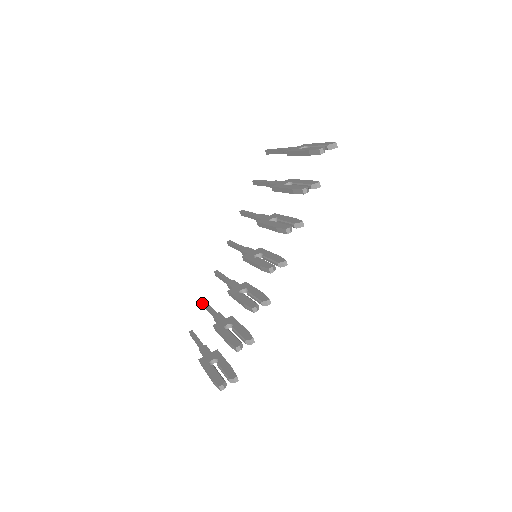
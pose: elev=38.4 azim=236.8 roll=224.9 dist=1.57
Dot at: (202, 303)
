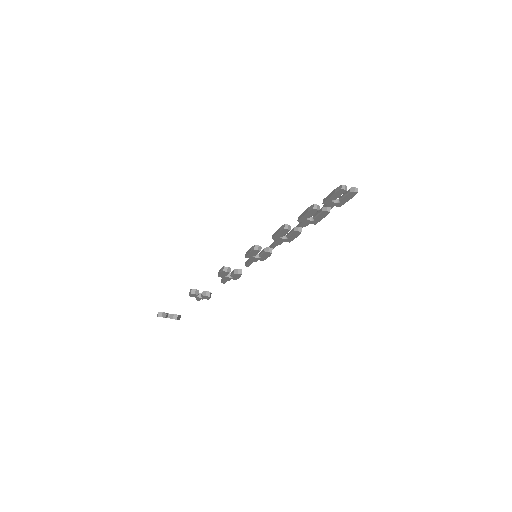
Dot at: occluded
